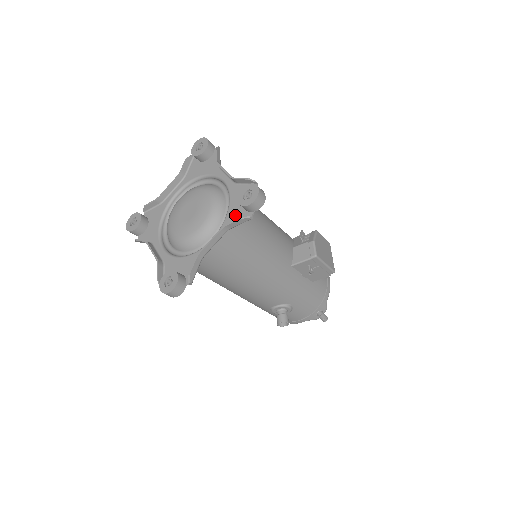
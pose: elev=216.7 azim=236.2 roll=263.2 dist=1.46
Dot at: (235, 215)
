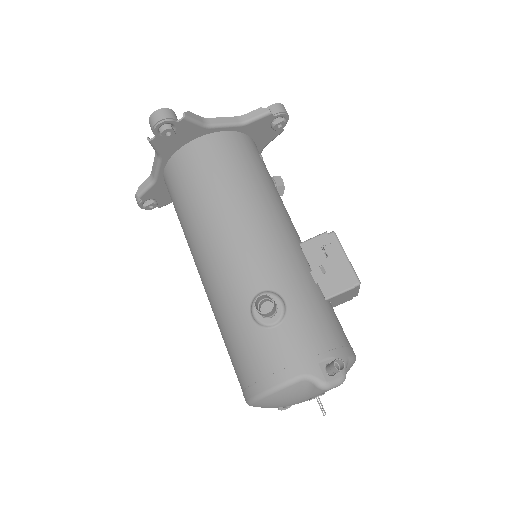
Dot at: (255, 127)
